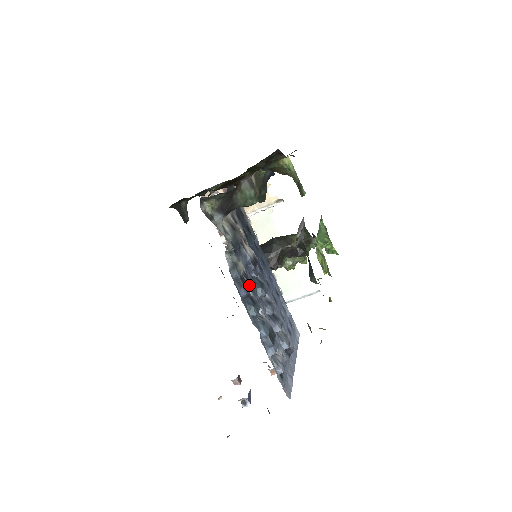
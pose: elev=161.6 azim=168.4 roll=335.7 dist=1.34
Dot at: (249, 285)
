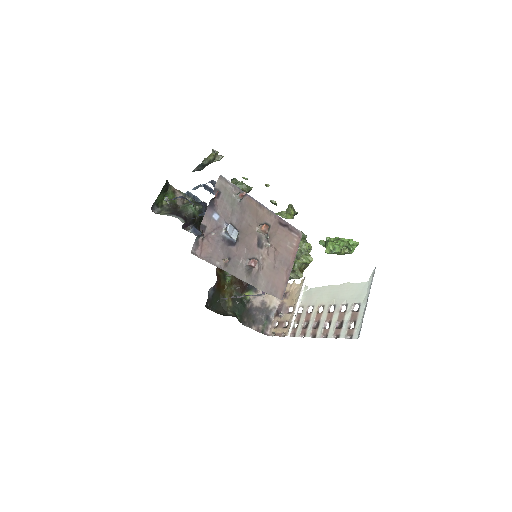
Dot at: occluded
